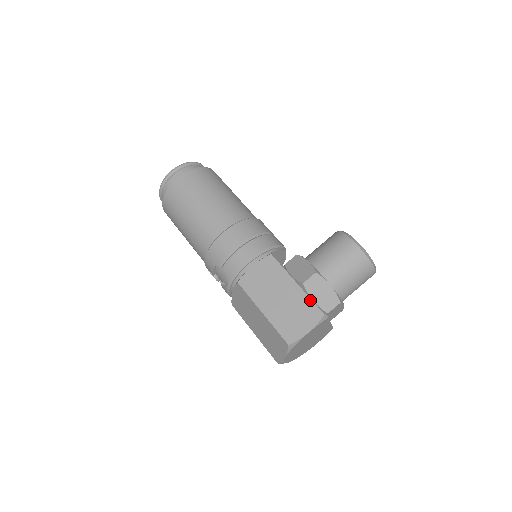
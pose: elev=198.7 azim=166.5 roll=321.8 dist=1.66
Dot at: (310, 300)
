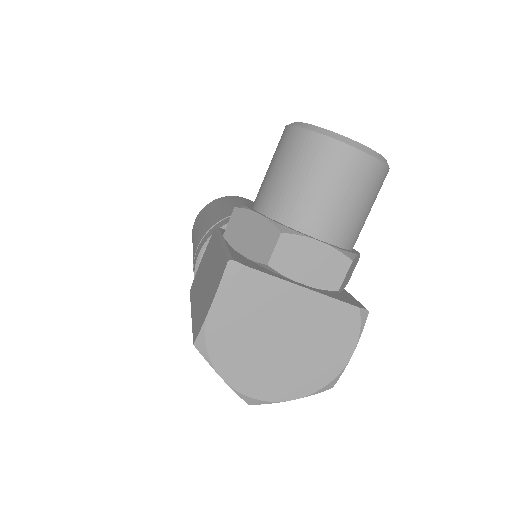
Dot at: (223, 253)
